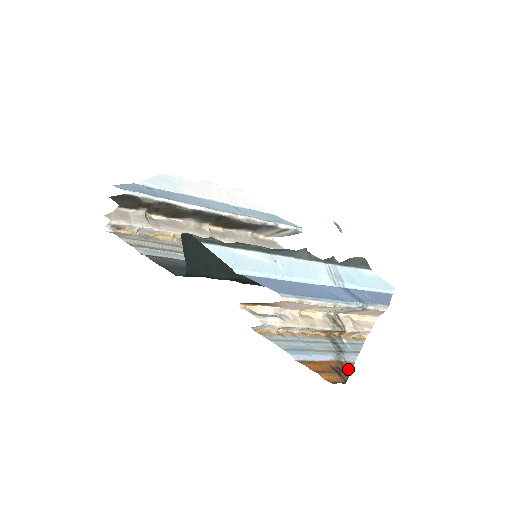
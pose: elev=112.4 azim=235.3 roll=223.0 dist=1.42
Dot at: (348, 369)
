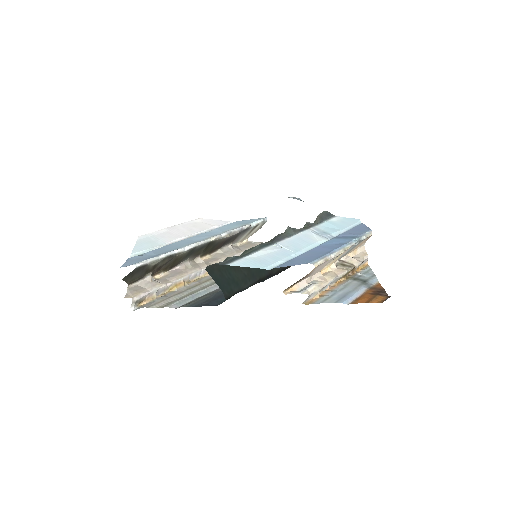
Dot at: (381, 288)
